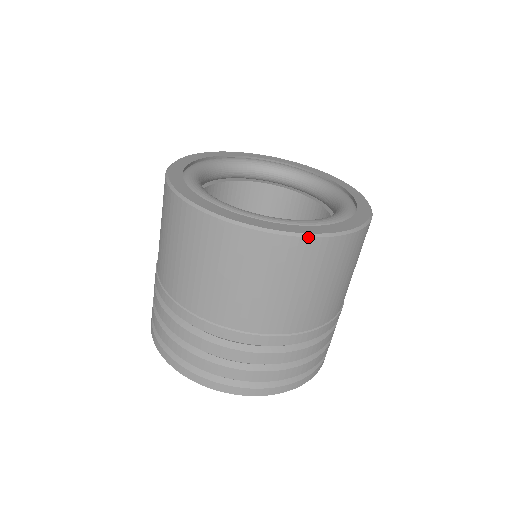
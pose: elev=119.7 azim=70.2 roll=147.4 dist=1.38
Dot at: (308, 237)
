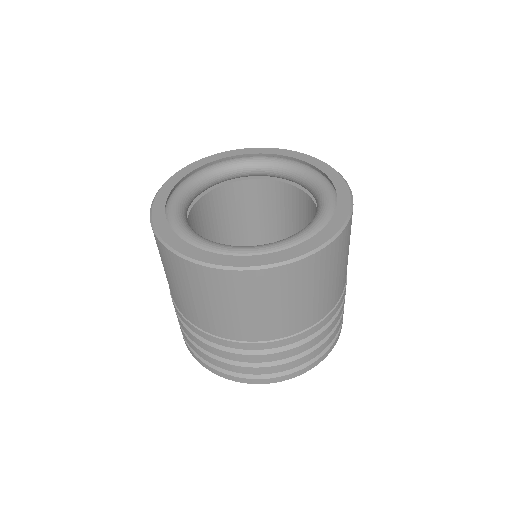
Dot at: (331, 242)
